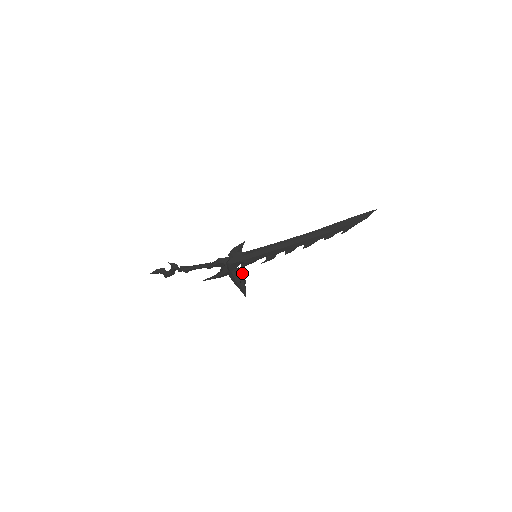
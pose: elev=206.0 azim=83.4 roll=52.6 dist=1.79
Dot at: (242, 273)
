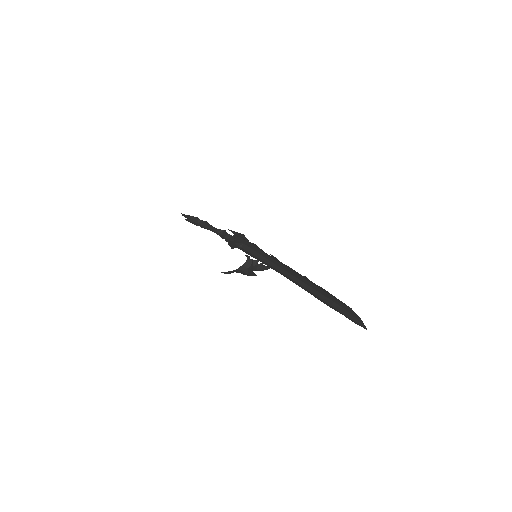
Dot at: (248, 269)
